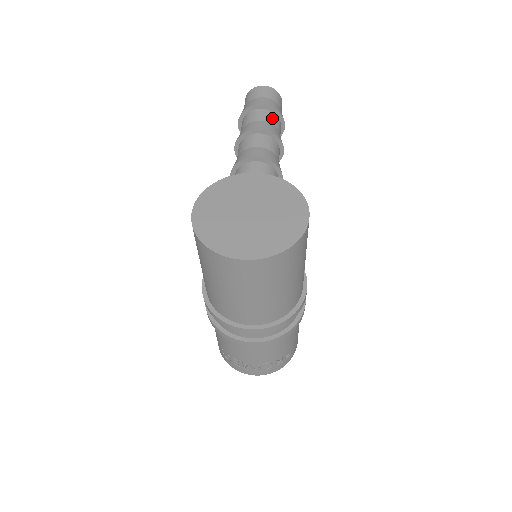
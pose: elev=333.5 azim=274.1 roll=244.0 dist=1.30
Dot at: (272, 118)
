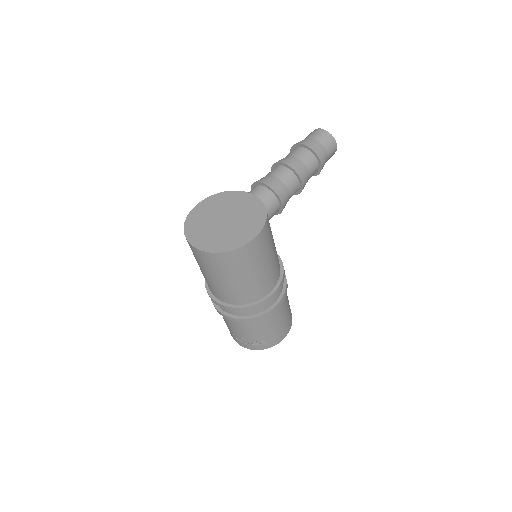
Dot at: (307, 157)
